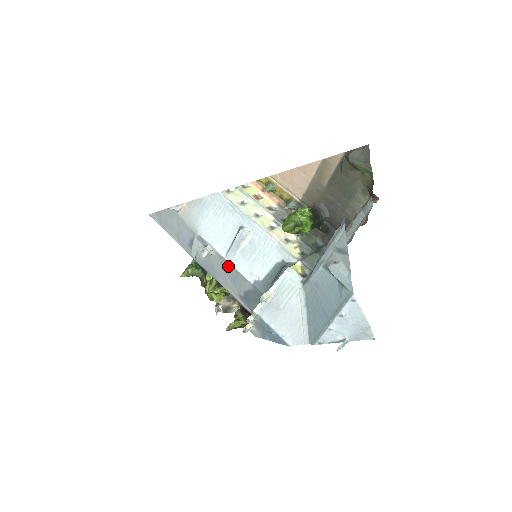
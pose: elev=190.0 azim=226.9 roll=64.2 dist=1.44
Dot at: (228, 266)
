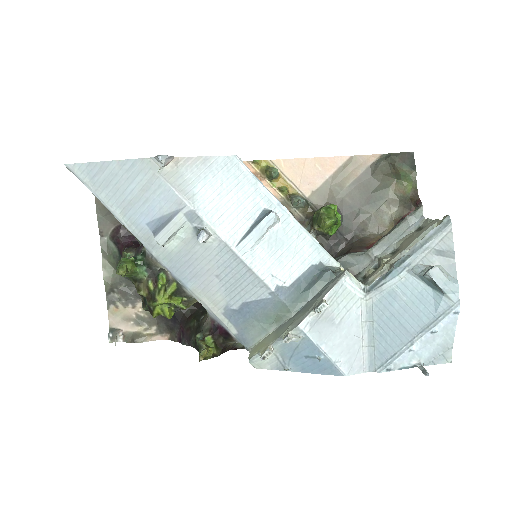
Dot at: (233, 262)
